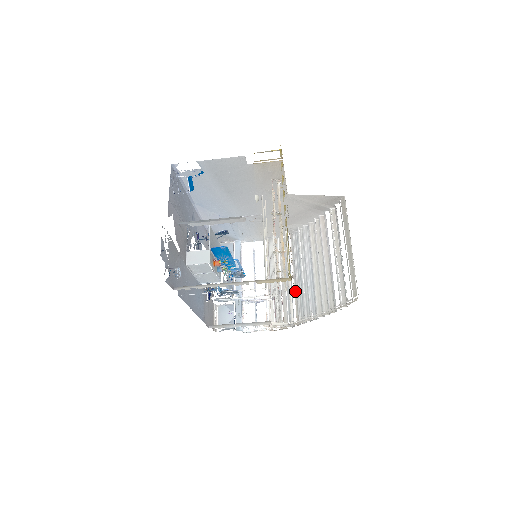
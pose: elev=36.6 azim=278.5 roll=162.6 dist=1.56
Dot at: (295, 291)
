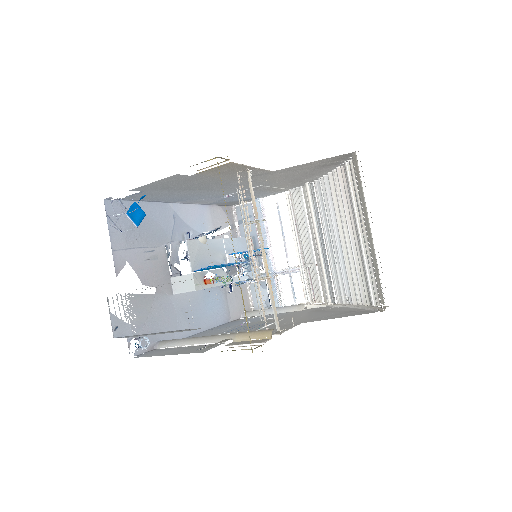
Dot at: occluded
